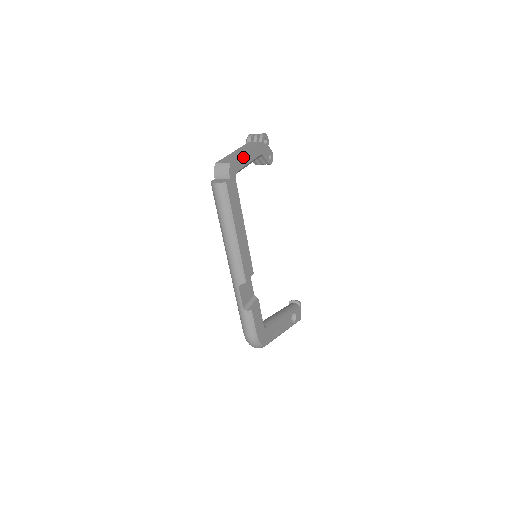
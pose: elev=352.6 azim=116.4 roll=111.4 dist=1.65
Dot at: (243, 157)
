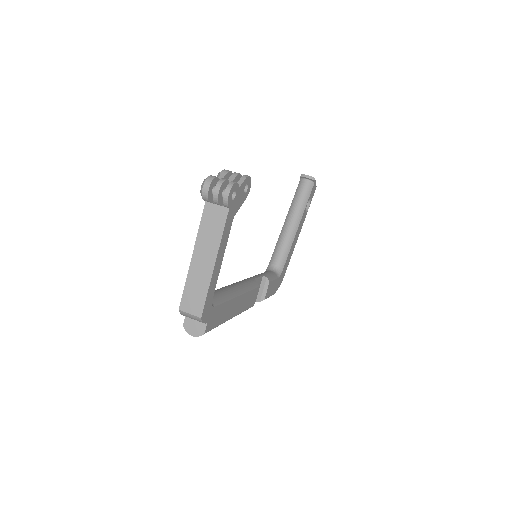
Dot at: (212, 278)
